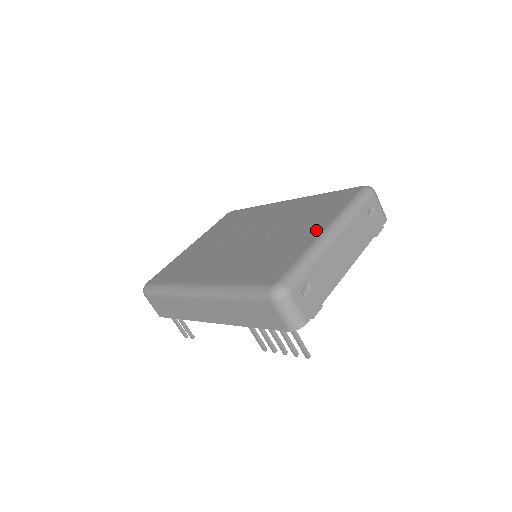
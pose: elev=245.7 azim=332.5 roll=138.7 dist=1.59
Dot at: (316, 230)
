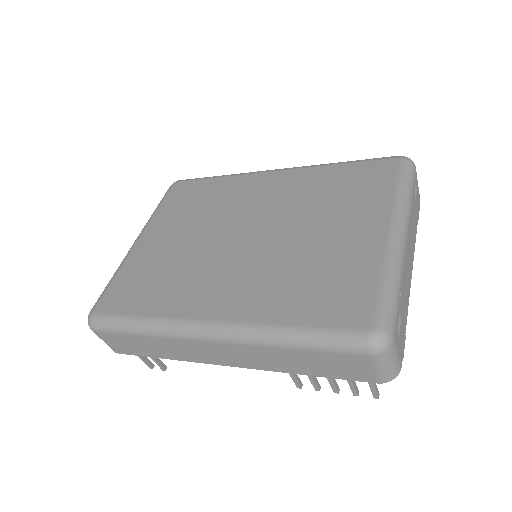
Dot at: (375, 229)
